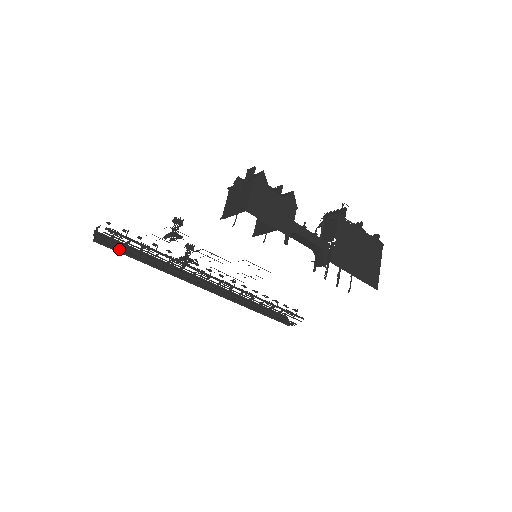
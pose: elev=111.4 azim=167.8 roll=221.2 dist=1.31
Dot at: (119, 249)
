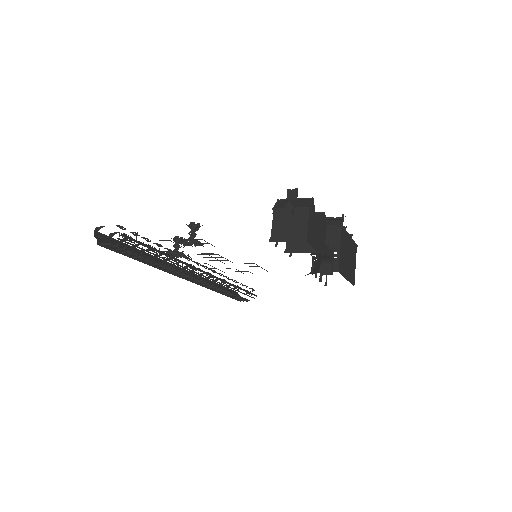
Dot at: (123, 251)
